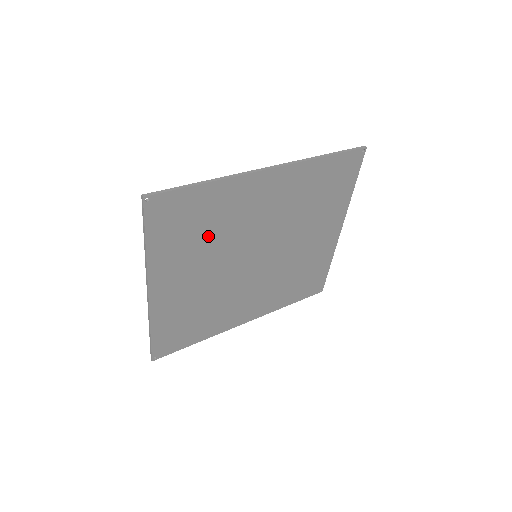
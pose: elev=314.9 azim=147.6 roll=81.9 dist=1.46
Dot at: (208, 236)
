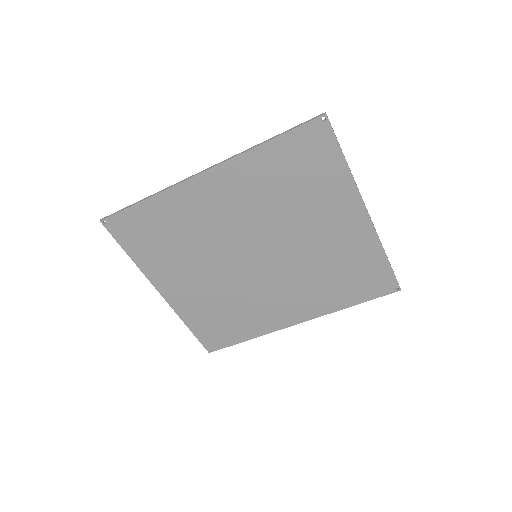
Dot at: (182, 243)
